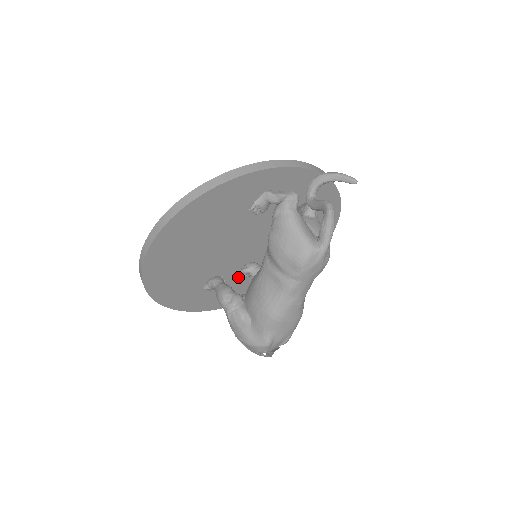
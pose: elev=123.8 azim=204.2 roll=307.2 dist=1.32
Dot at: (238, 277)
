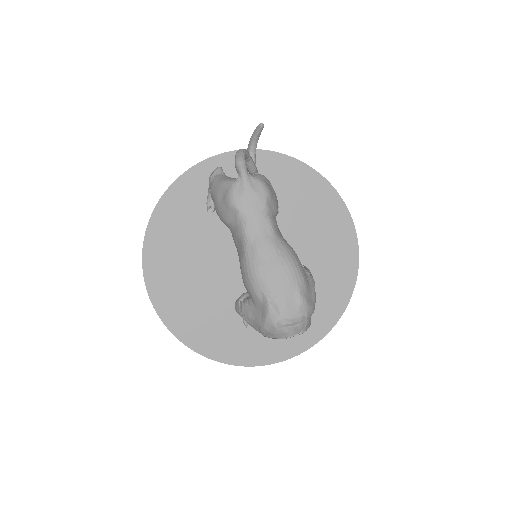
Dot at: occluded
